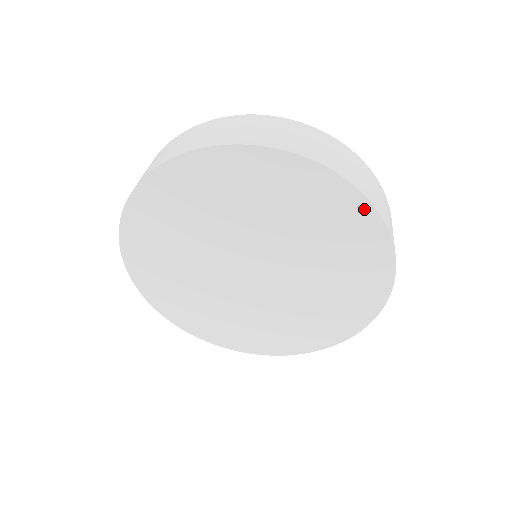
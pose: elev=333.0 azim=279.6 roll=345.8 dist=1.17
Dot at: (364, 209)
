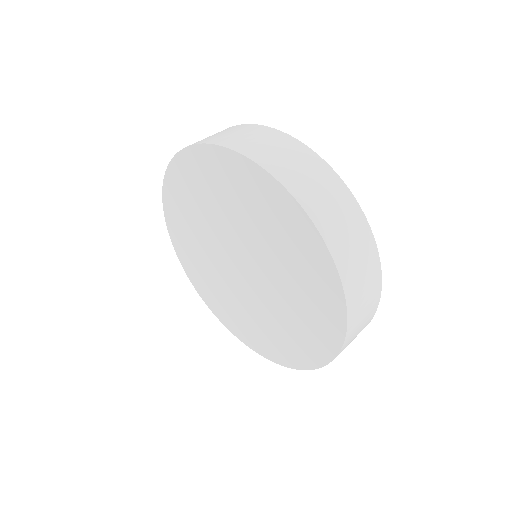
Dot at: (334, 280)
